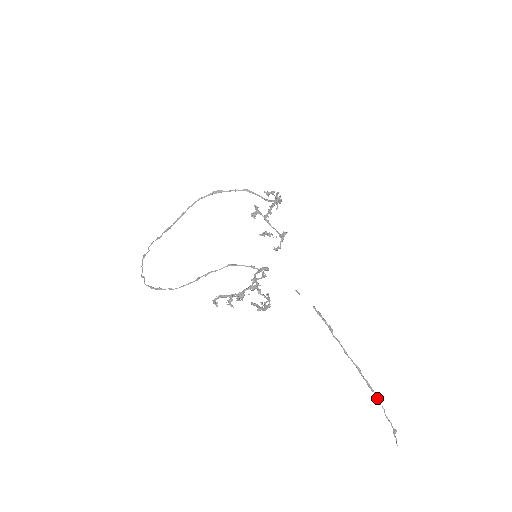
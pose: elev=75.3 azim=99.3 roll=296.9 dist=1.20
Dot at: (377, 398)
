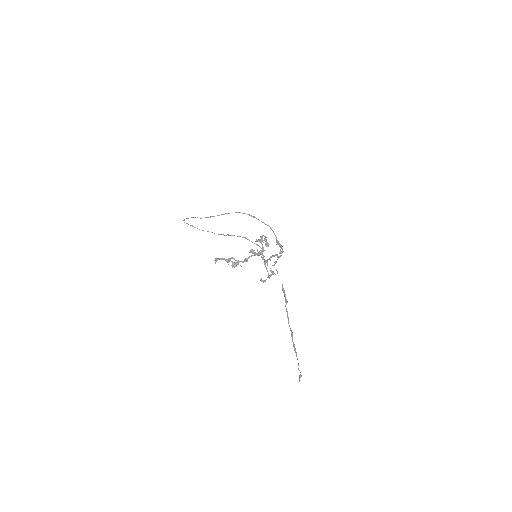
Dot at: occluded
